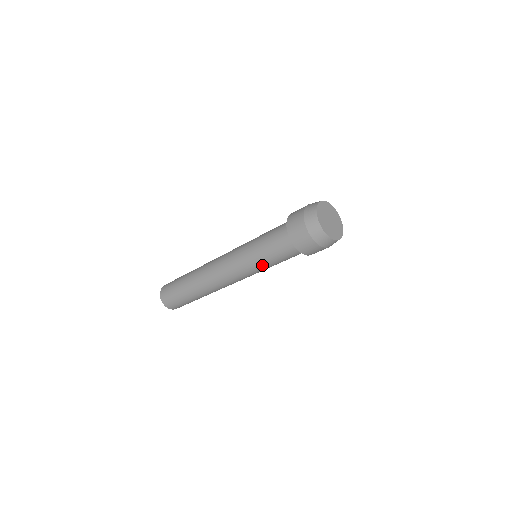
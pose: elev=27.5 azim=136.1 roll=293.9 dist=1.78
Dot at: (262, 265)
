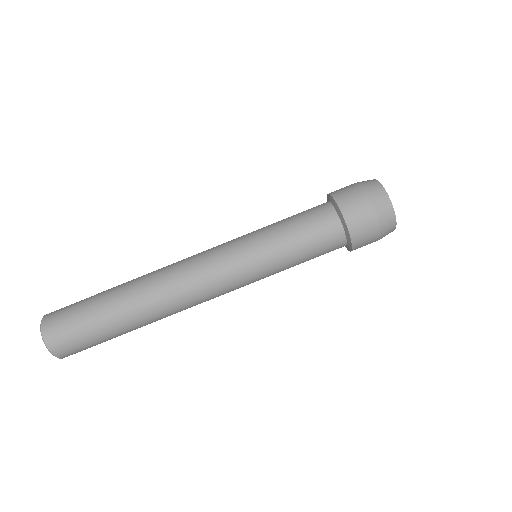
Dot at: (274, 253)
